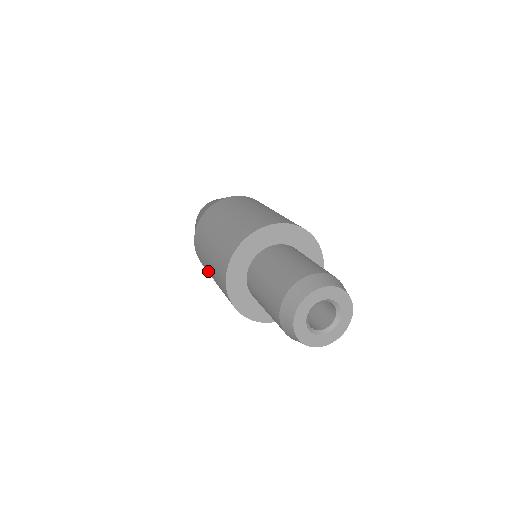
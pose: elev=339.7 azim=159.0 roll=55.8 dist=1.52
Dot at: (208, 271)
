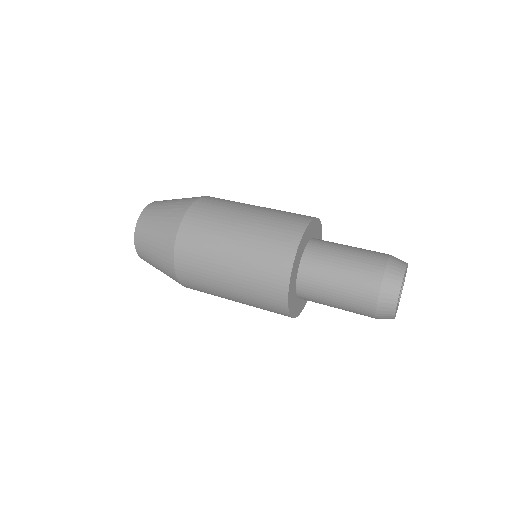
Dot at: (215, 272)
